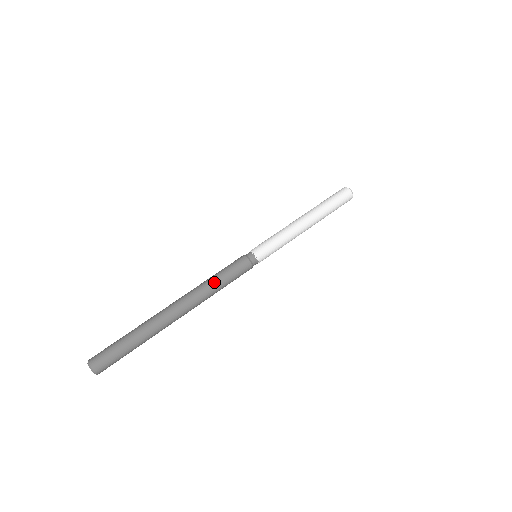
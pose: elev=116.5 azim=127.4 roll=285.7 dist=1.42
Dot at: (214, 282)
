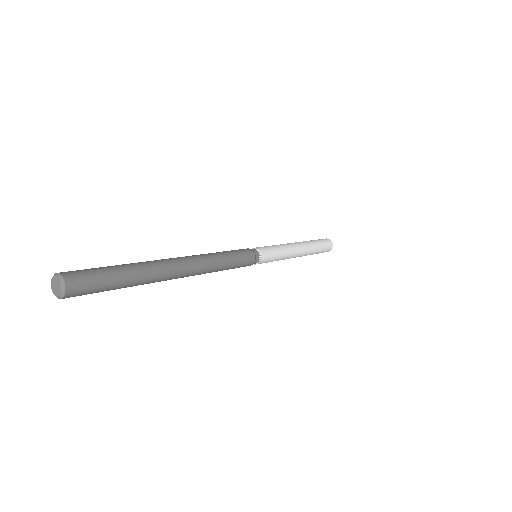
Dot at: (219, 254)
